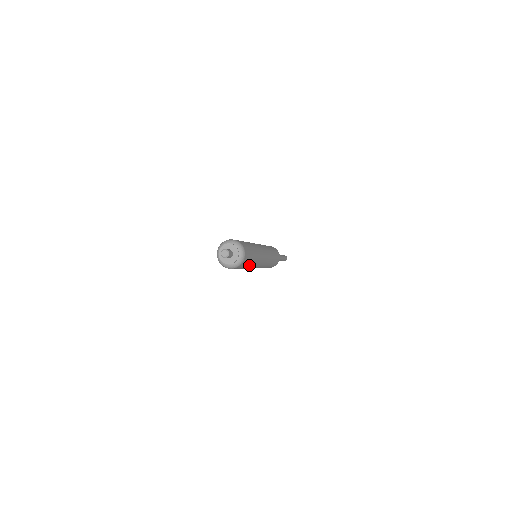
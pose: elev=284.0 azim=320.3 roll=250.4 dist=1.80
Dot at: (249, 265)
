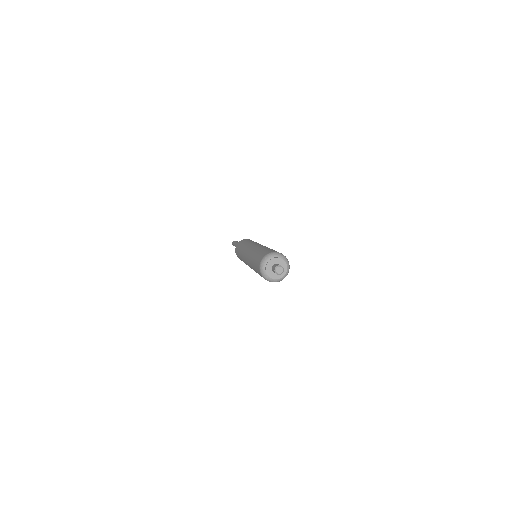
Dot at: occluded
